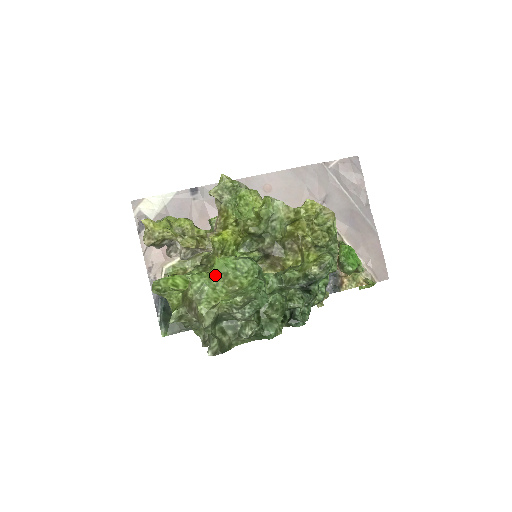
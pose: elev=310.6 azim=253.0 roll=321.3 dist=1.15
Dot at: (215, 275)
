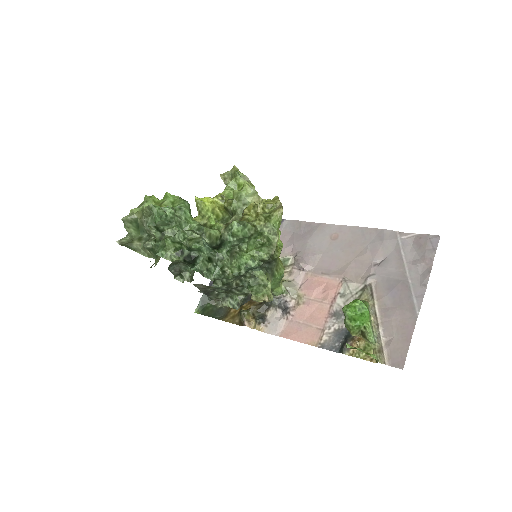
Dot at: (159, 201)
